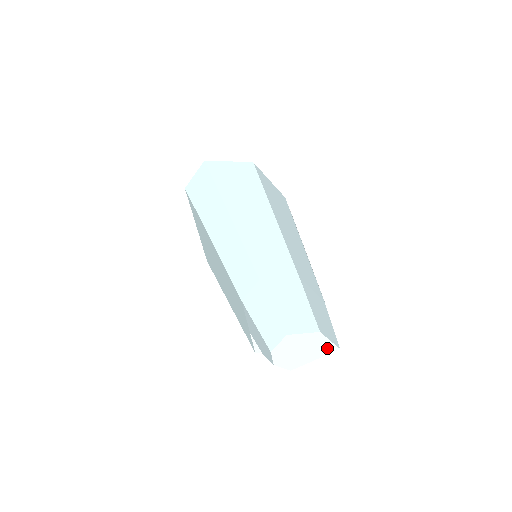
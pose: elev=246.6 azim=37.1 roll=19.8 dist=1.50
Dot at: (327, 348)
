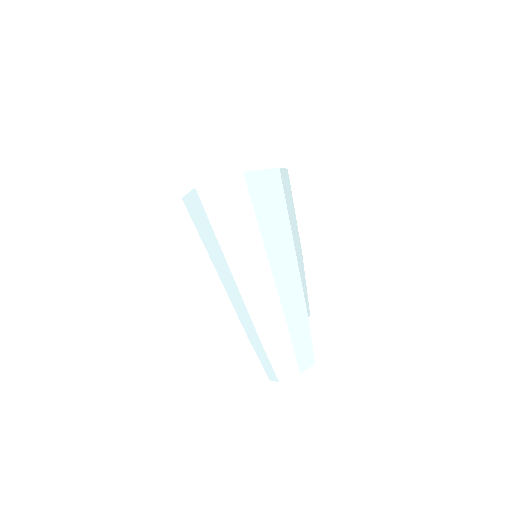
Dot at: occluded
